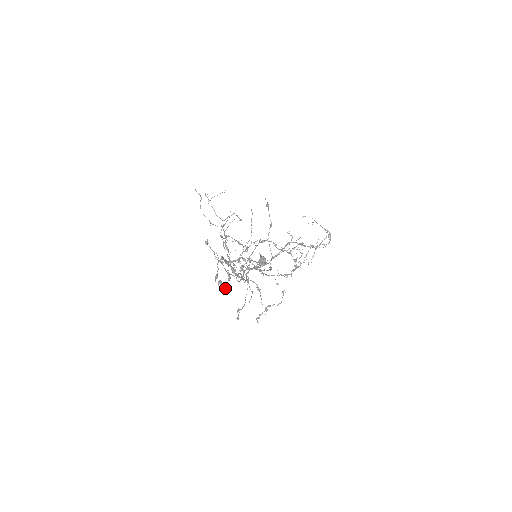
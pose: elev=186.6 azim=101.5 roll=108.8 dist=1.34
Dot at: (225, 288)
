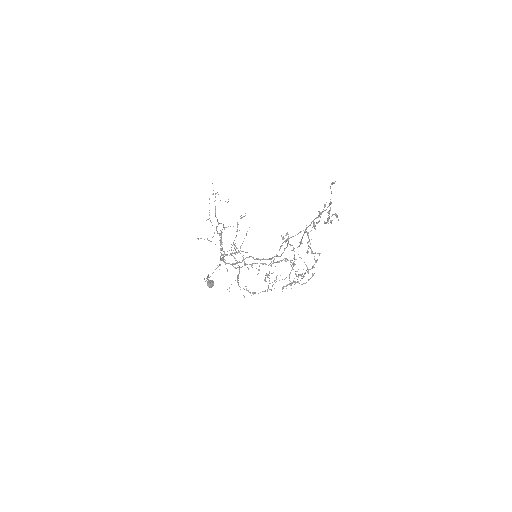
Dot at: occluded
